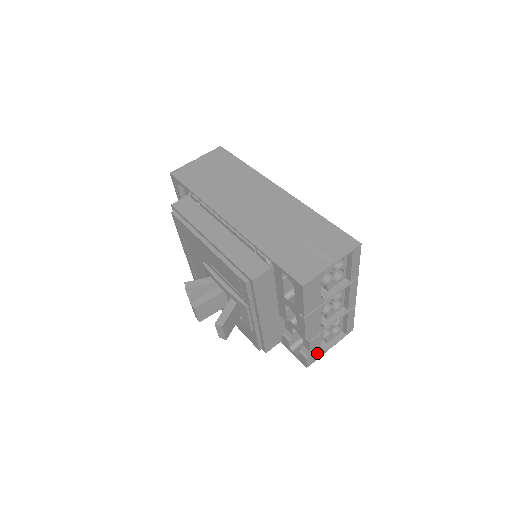
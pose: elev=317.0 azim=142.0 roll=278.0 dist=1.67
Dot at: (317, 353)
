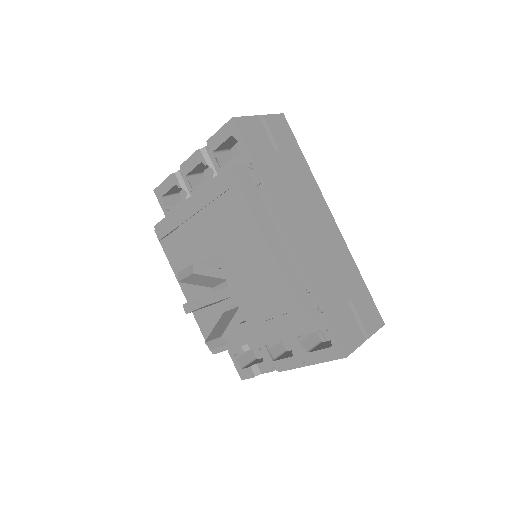
Dot at: occluded
